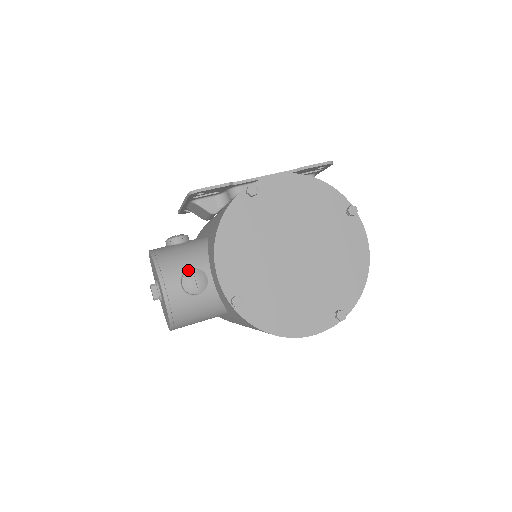
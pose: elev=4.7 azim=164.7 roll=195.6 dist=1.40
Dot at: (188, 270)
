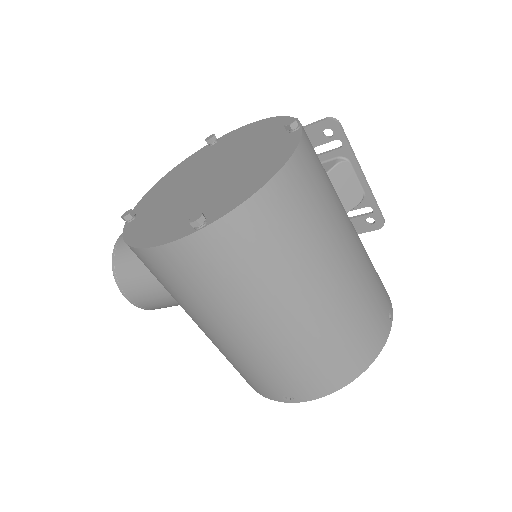
Dot at: occluded
